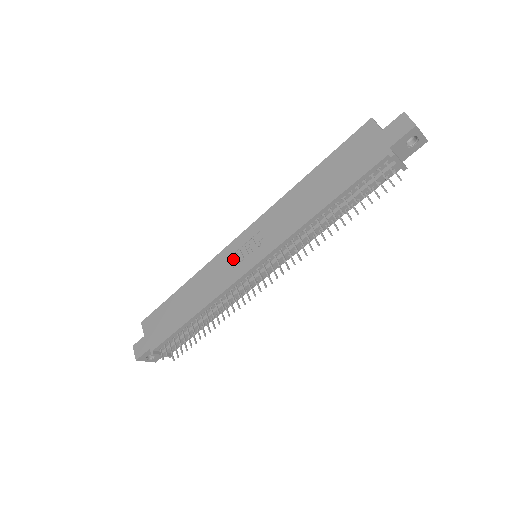
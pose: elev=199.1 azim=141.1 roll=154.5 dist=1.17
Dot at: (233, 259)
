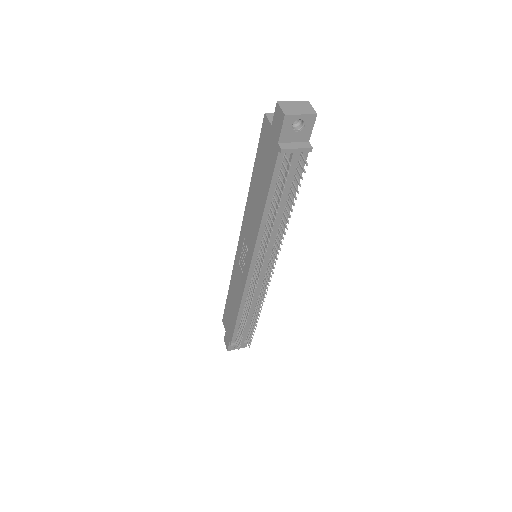
Dot at: (241, 264)
